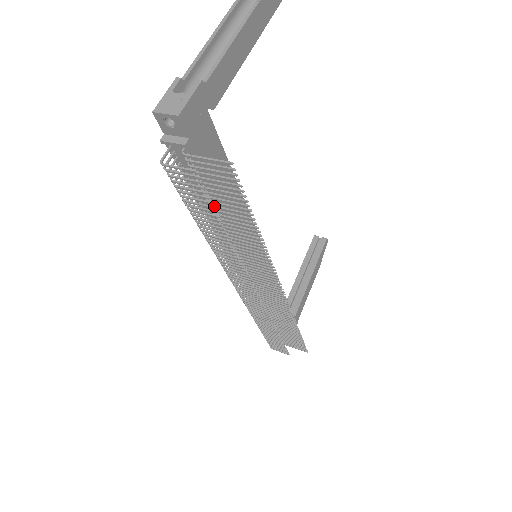
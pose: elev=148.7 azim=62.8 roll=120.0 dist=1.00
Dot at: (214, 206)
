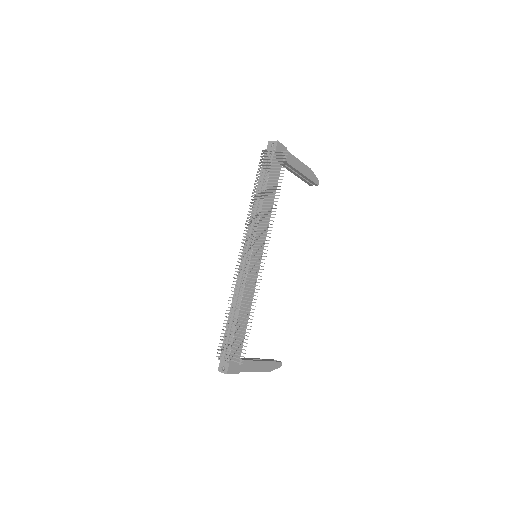
Dot at: (266, 182)
